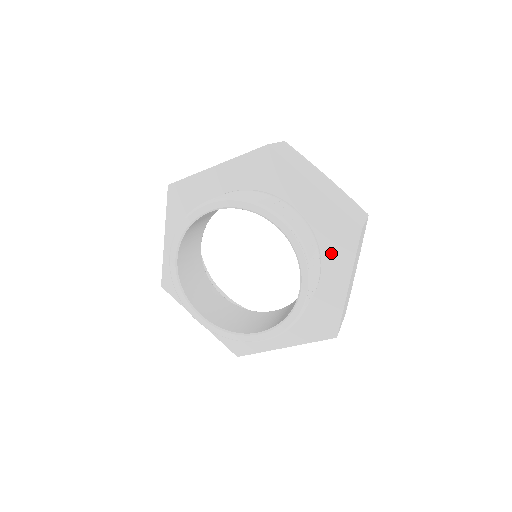
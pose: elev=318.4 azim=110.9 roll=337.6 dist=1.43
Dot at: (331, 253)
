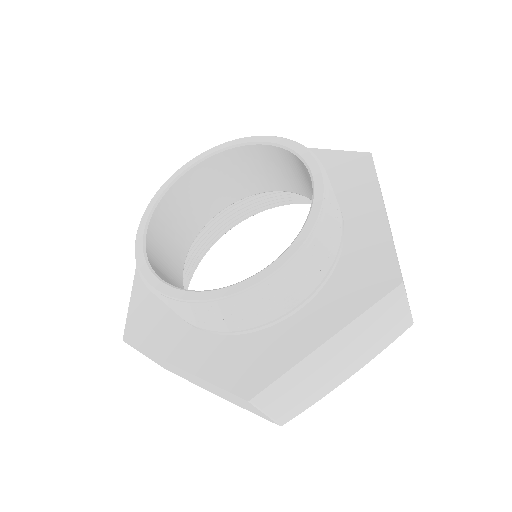
Dot at: (340, 289)
